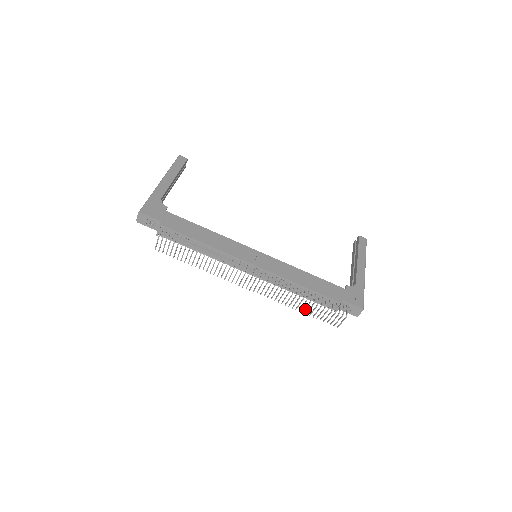
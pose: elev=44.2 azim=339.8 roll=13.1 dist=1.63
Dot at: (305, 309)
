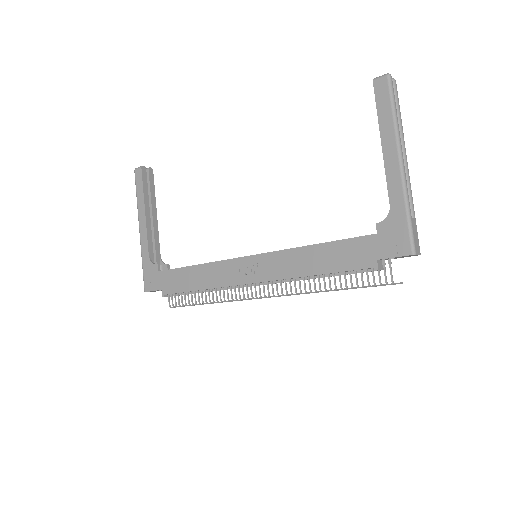
Dot at: occluded
